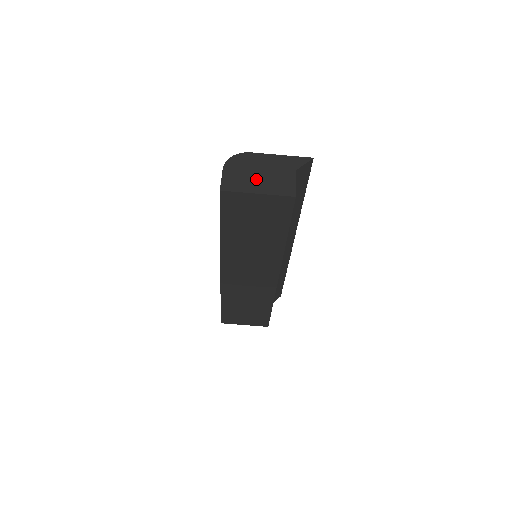
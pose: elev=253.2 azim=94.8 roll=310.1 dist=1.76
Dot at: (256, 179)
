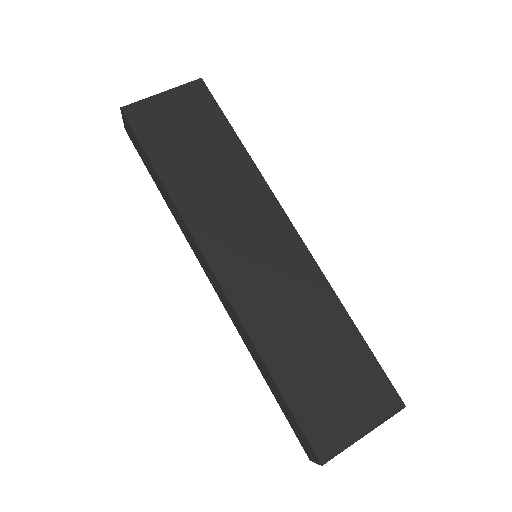
Dot at: occluded
